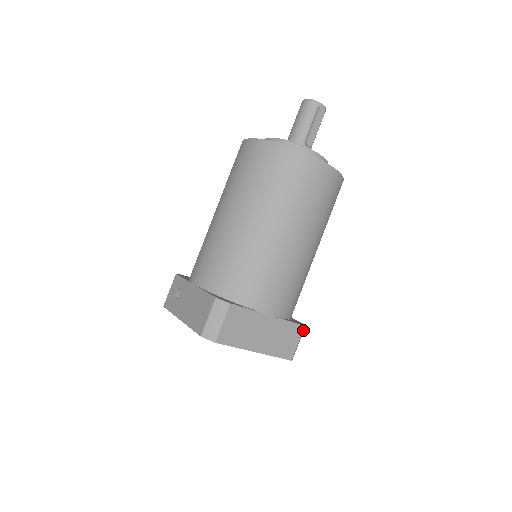
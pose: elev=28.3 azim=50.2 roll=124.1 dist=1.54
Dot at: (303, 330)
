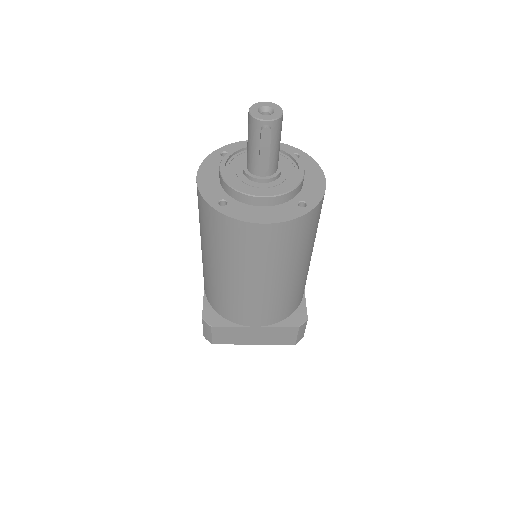
Dot at: (300, 327)
